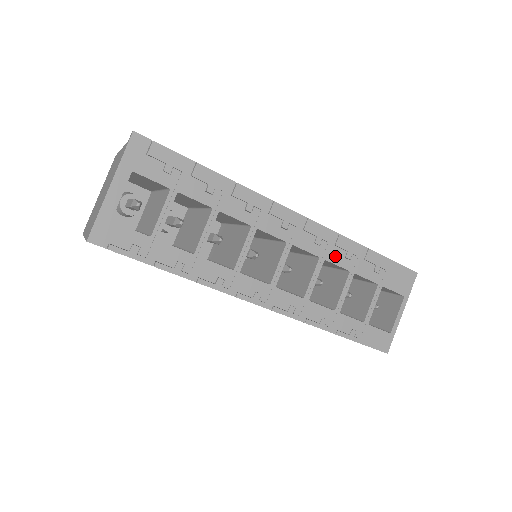
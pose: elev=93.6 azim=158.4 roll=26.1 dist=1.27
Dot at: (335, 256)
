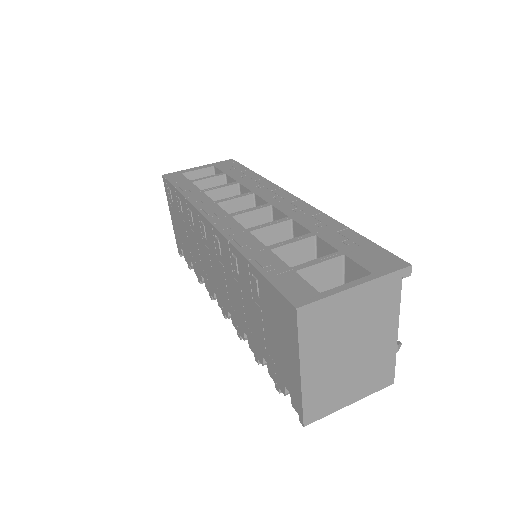
Dot at: (305, 221)
